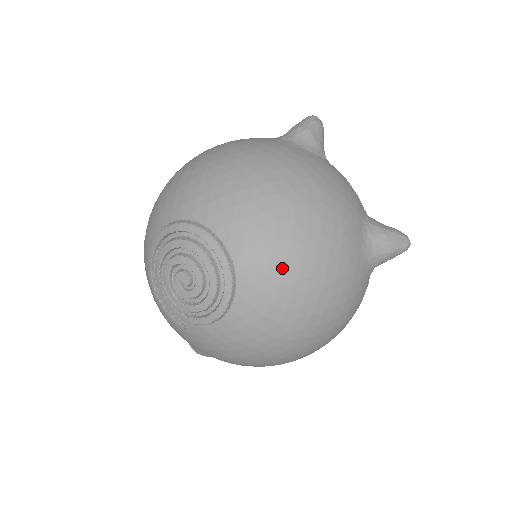
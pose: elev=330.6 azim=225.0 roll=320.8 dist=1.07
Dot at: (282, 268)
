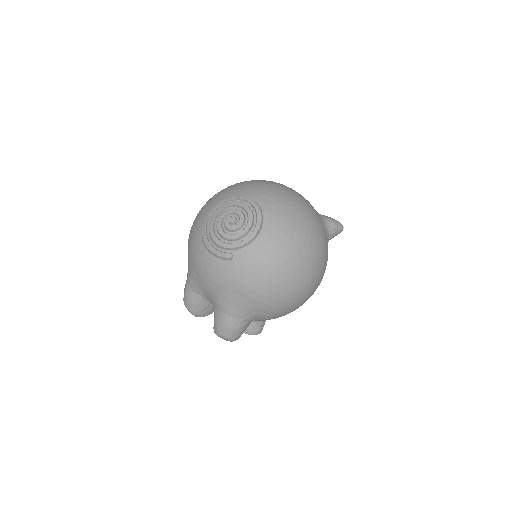
Dot at: (285, 207)
